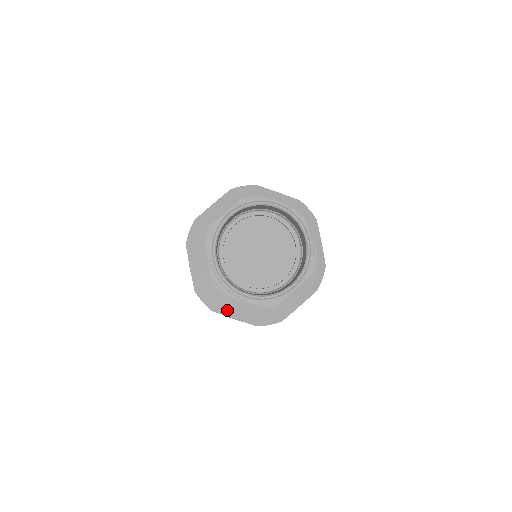
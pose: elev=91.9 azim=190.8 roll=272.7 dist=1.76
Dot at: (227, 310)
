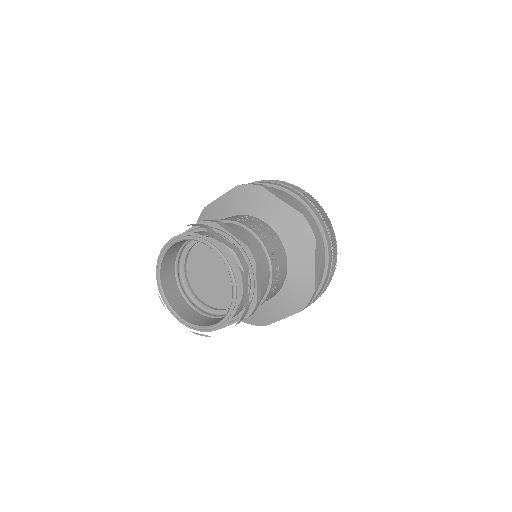
Dot at: (271, 318)
